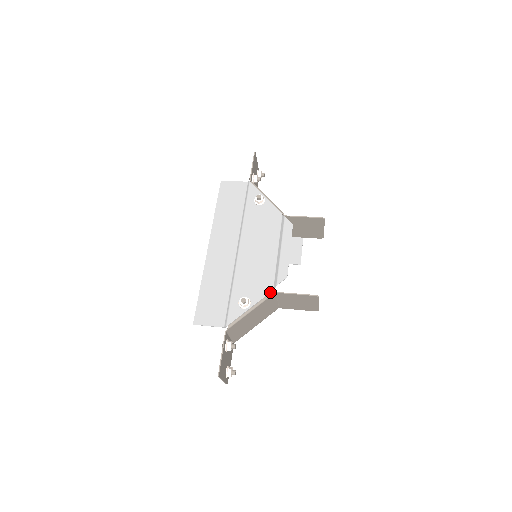
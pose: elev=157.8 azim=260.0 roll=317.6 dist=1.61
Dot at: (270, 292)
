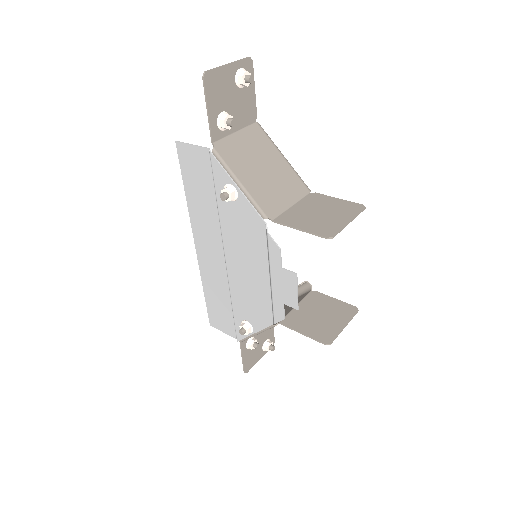
Dot at: (270, 325)
